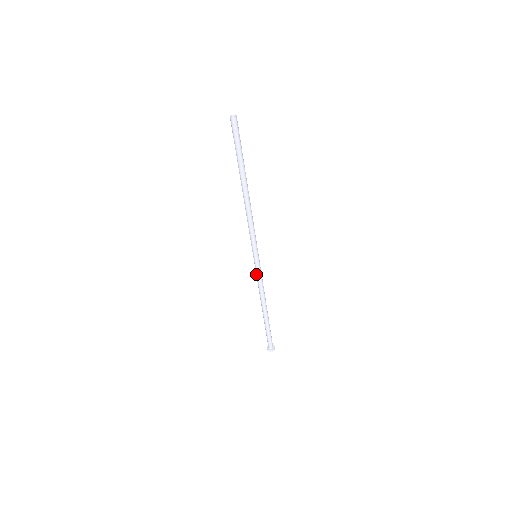
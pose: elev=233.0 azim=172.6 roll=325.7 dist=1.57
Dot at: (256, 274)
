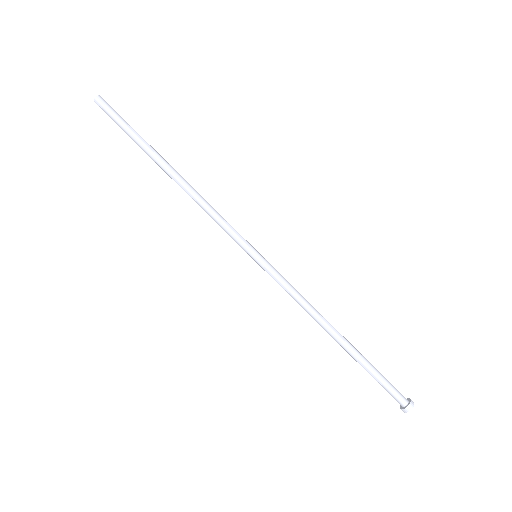
Dot at: (279, 282)
